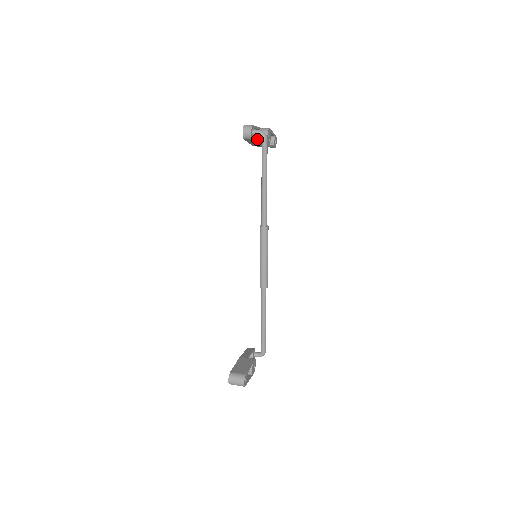
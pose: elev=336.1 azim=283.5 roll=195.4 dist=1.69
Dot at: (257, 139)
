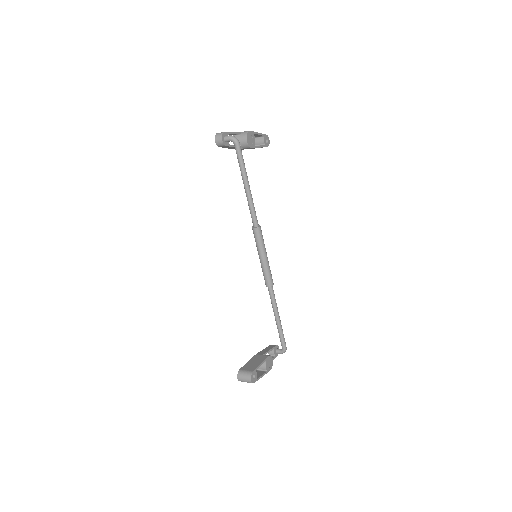
Dot at: occluded
